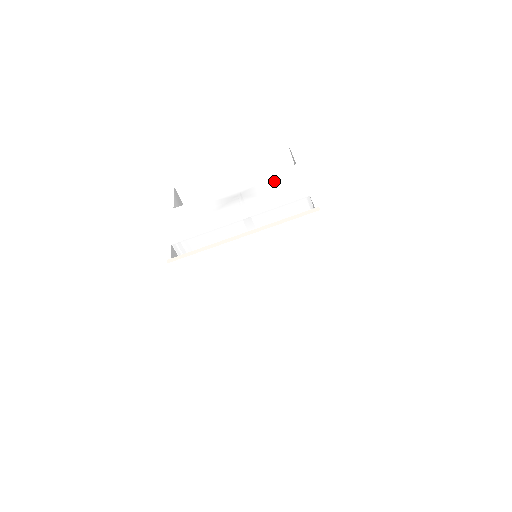
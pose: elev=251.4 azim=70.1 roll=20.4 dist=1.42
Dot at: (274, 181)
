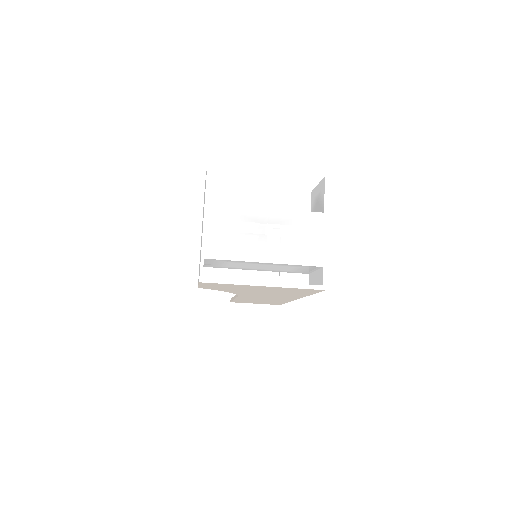
Dot at: (302, 226)
